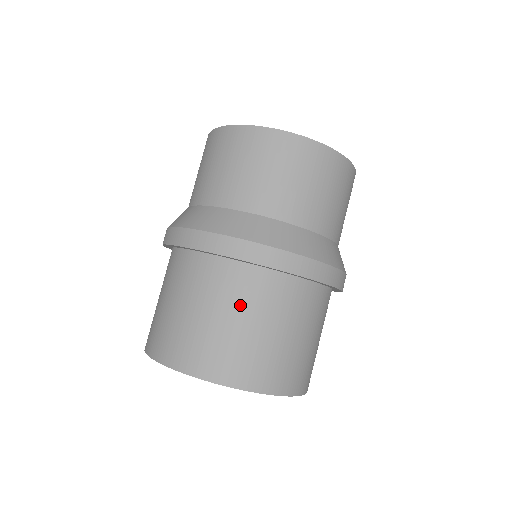
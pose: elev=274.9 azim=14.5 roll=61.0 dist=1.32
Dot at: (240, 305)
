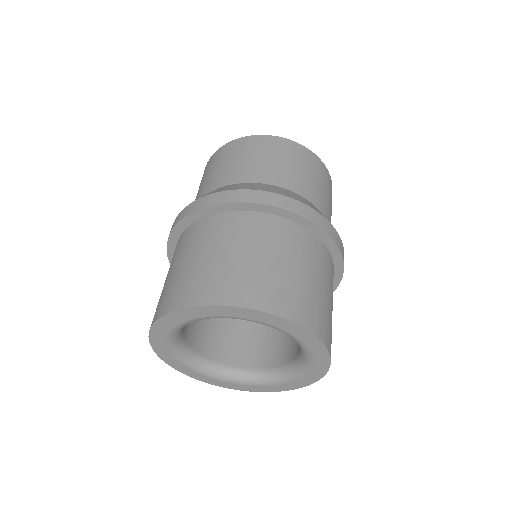
Dot at: (186, 250)
